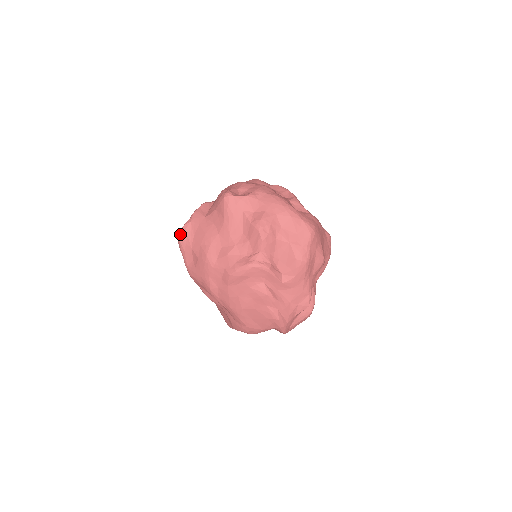
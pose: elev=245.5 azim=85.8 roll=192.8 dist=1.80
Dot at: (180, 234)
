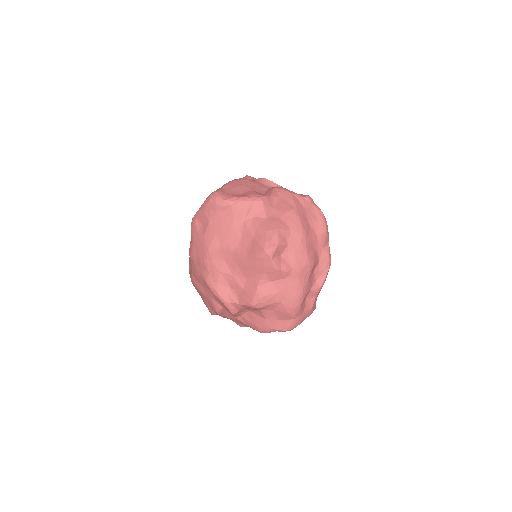
Dot at: (214, 200)
